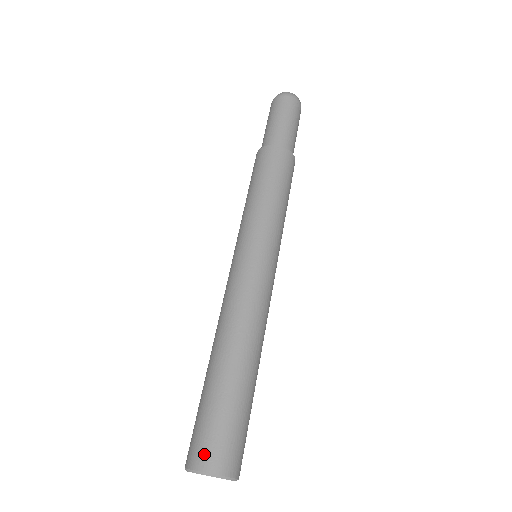
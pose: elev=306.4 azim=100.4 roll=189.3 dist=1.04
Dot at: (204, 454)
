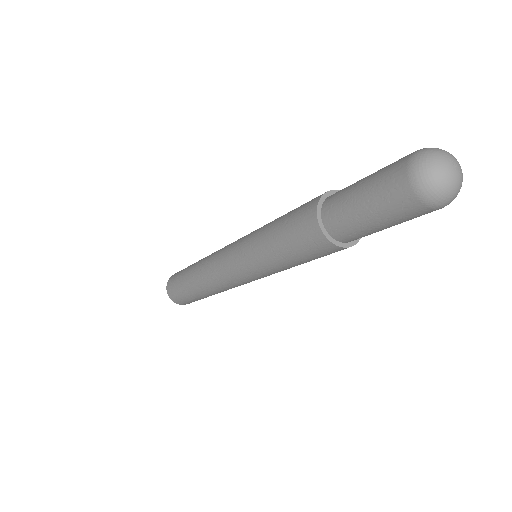
Dot at: (172, 296)
